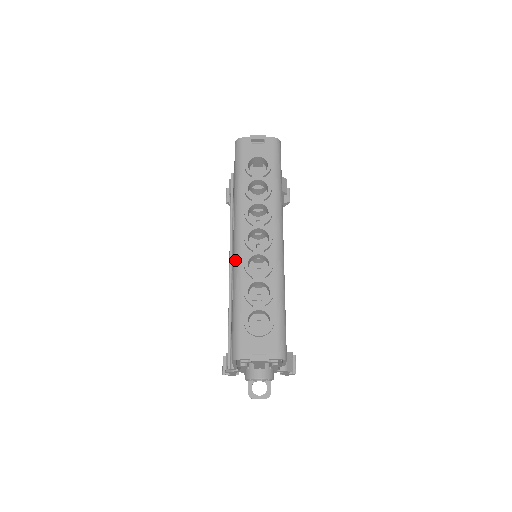
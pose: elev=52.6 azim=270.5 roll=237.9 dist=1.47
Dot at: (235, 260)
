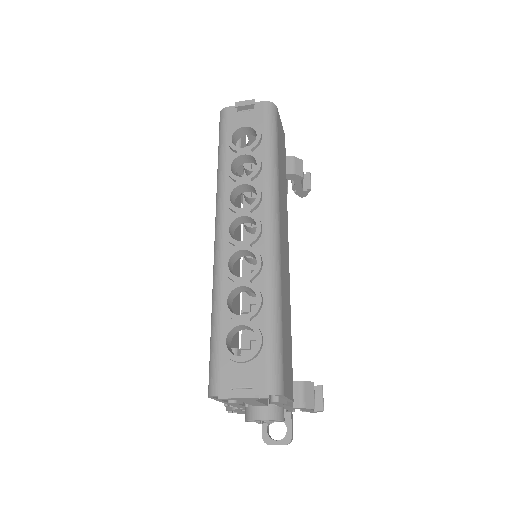
Dot at: (214, 260)
